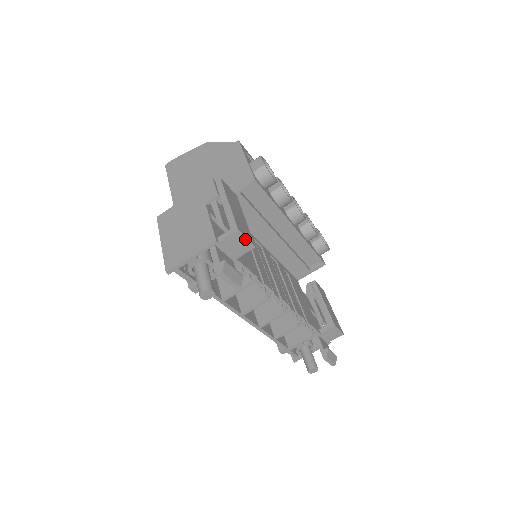
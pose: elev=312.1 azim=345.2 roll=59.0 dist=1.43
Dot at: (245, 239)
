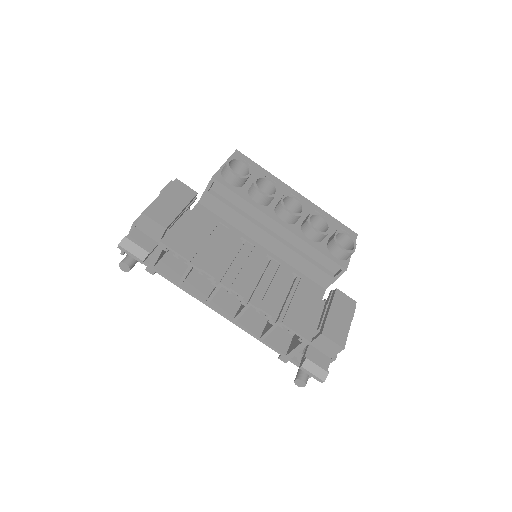
Dot at: (153, 221)
